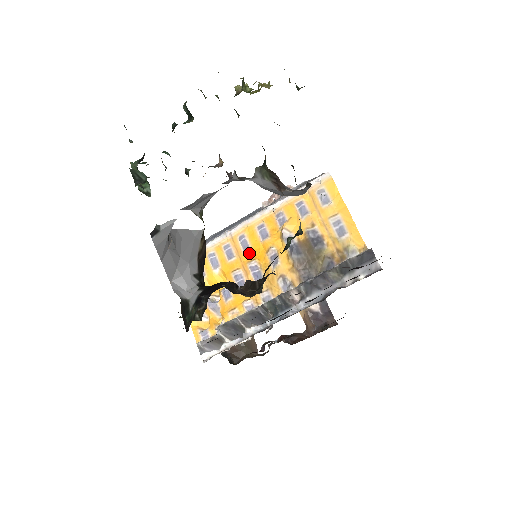
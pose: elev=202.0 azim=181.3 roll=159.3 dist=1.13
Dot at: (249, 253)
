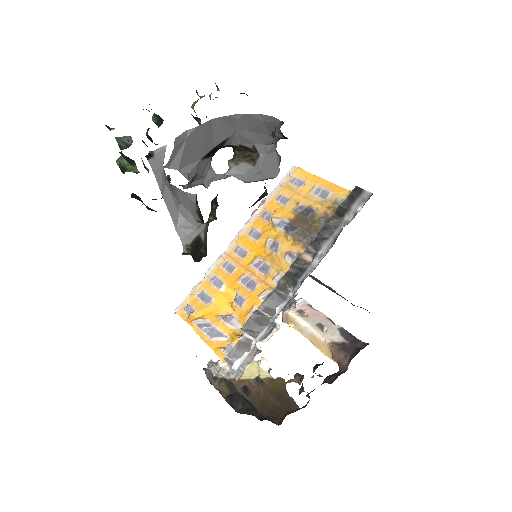
Dot at: (248, 256)
